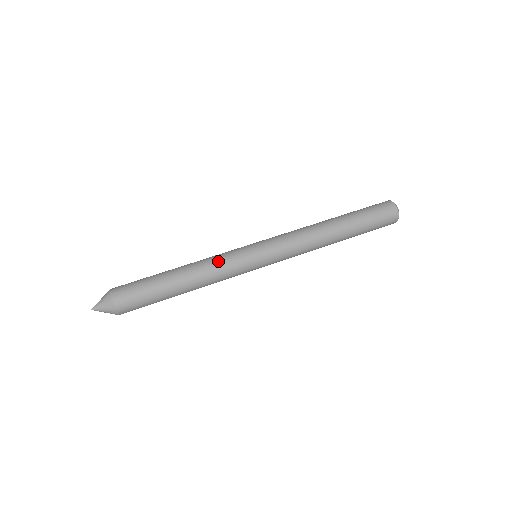
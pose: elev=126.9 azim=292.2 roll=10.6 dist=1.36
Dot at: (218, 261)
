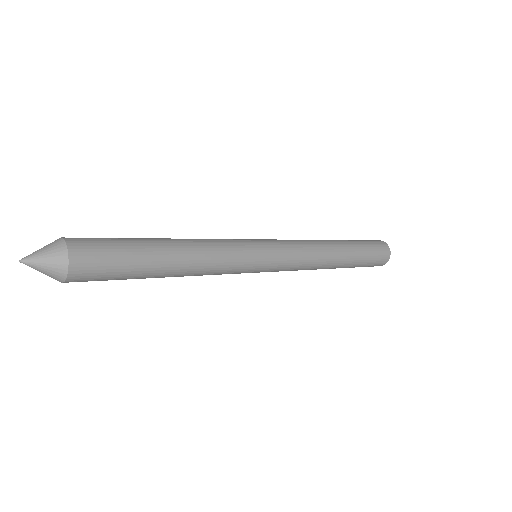
Dot at: (221, 245)
